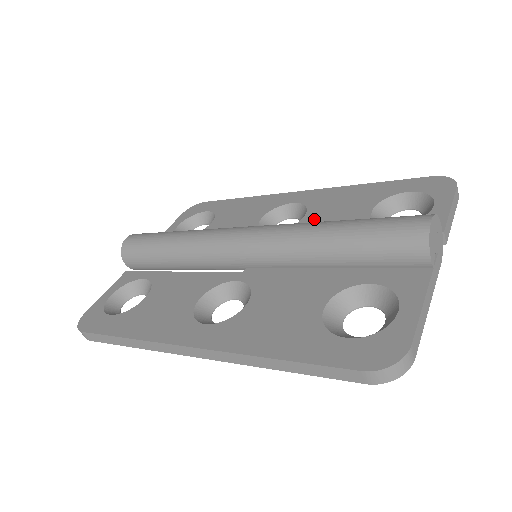
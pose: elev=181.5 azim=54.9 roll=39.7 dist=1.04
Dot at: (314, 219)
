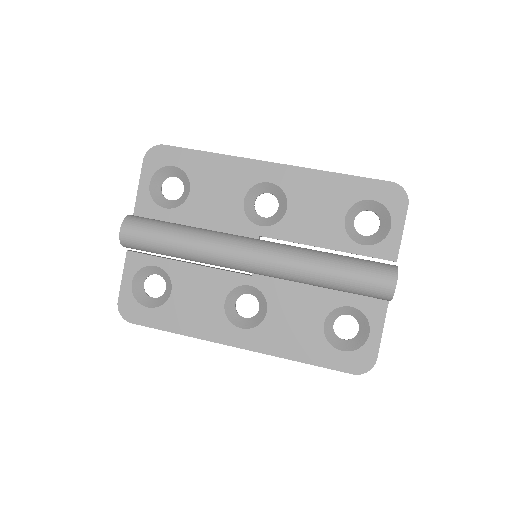
Dot at: (297, 217)
